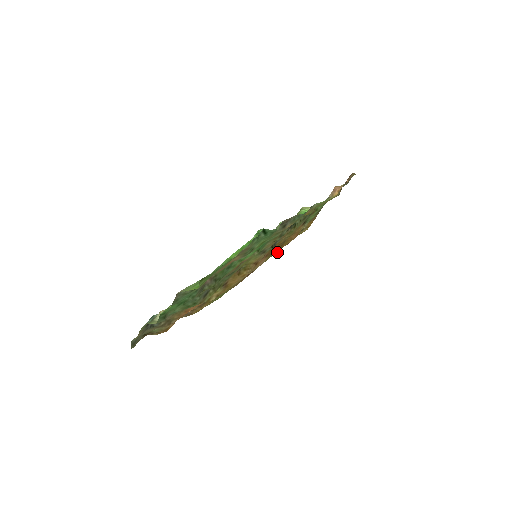
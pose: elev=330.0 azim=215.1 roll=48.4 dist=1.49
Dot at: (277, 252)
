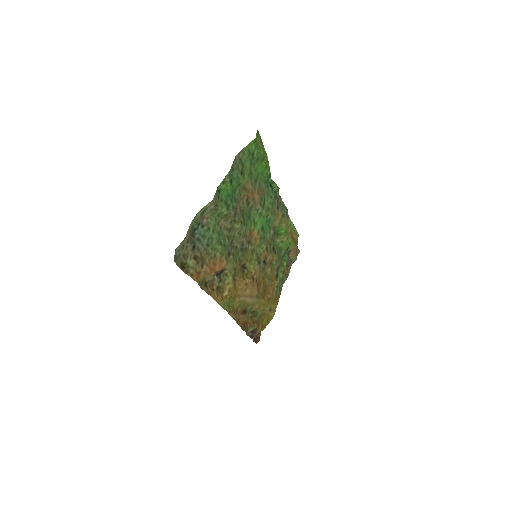
Dot at: (254, 334)
